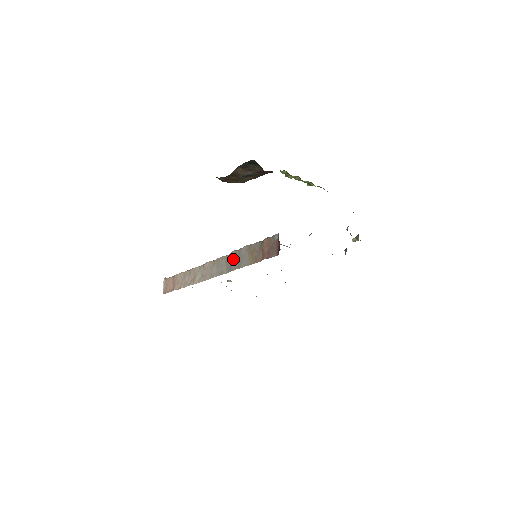
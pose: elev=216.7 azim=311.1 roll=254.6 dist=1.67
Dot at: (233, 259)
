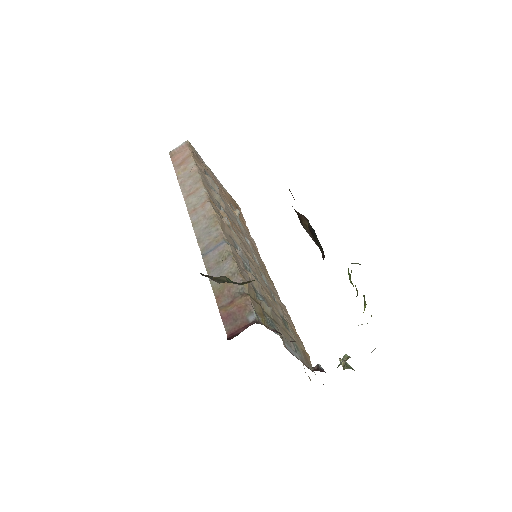
Dot at: (217, 252)
